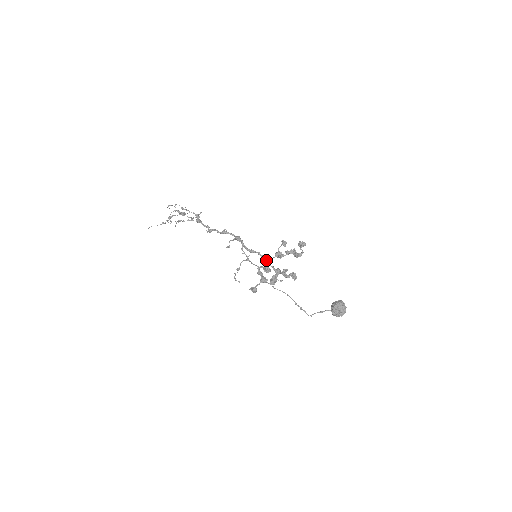
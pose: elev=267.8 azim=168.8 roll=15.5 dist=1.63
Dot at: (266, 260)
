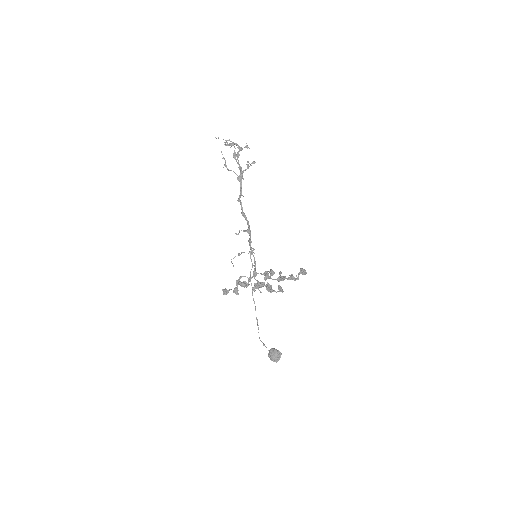
Dot at: (254, 272)
